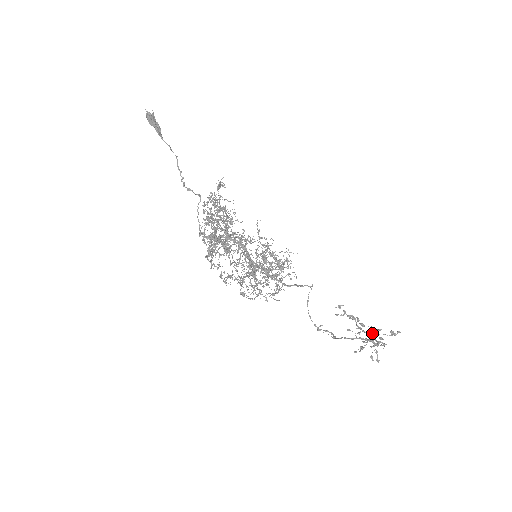
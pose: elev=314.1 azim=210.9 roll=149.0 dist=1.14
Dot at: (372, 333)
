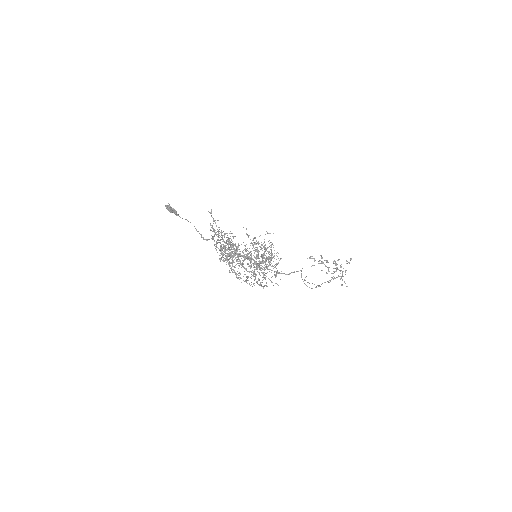
Dot at: occluded
